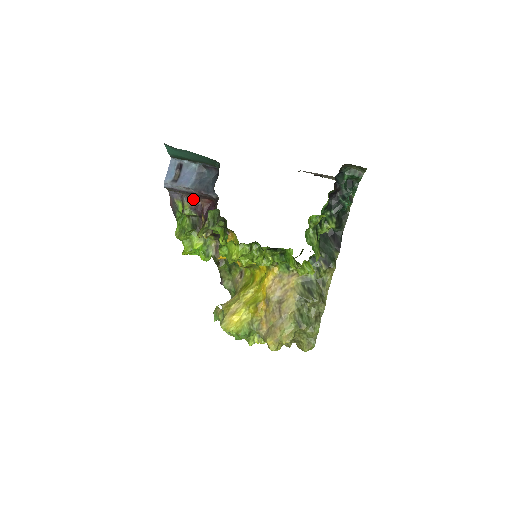
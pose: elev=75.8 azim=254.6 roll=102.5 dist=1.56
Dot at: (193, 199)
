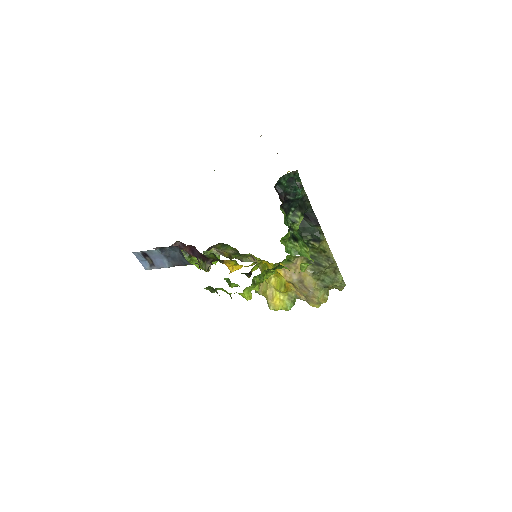
Dot at: occluded
